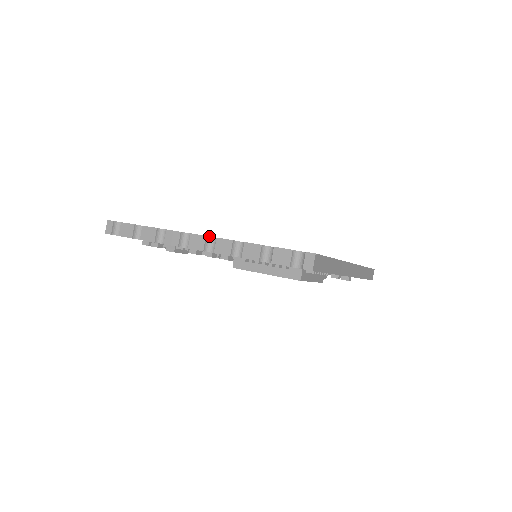
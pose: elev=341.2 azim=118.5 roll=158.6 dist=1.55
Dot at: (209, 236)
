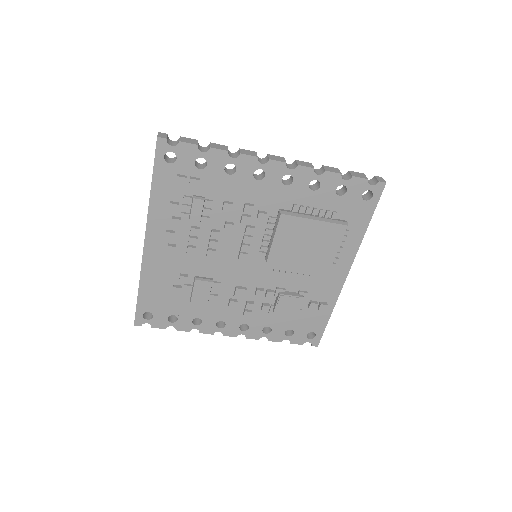
Dot at: occluded
